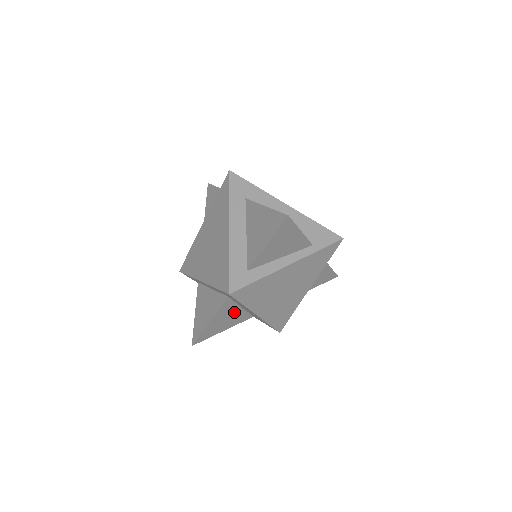
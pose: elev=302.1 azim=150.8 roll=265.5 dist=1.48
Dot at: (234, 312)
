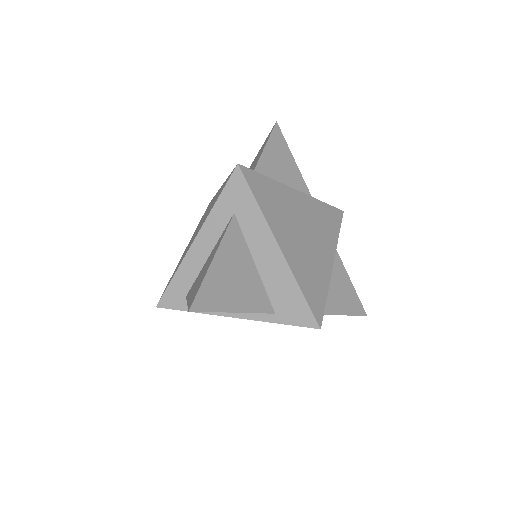
Dot at: occluded
